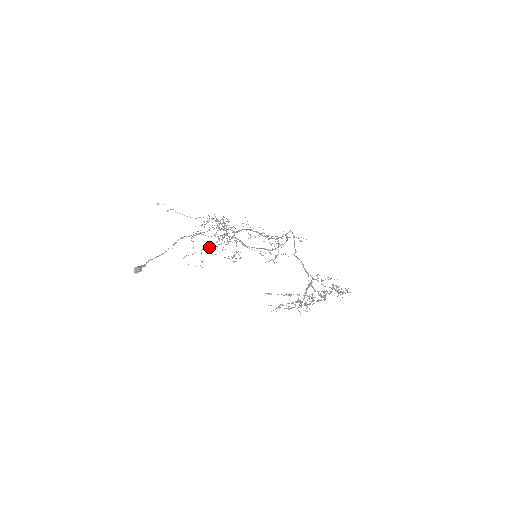
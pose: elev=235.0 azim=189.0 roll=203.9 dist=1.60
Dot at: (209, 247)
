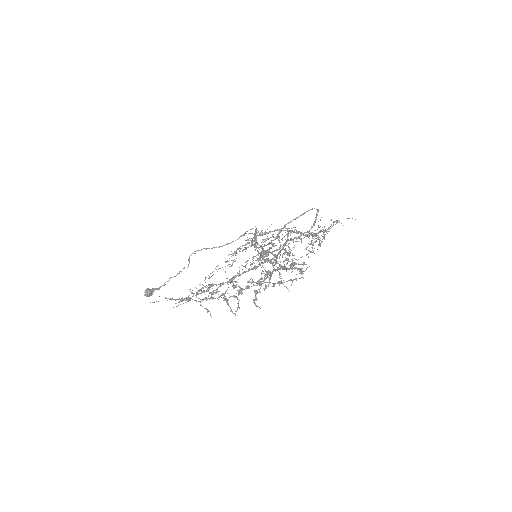
Dot at: occluded
